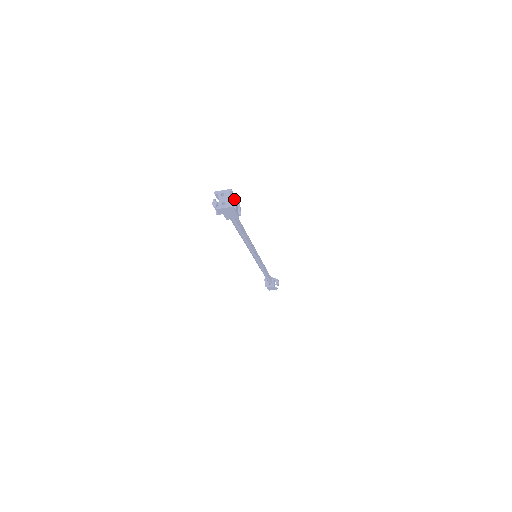
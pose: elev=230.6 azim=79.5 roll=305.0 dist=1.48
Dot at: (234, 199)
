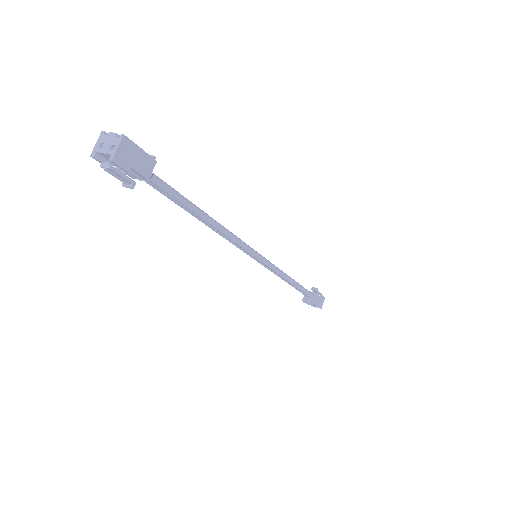
Dot at: occluded
